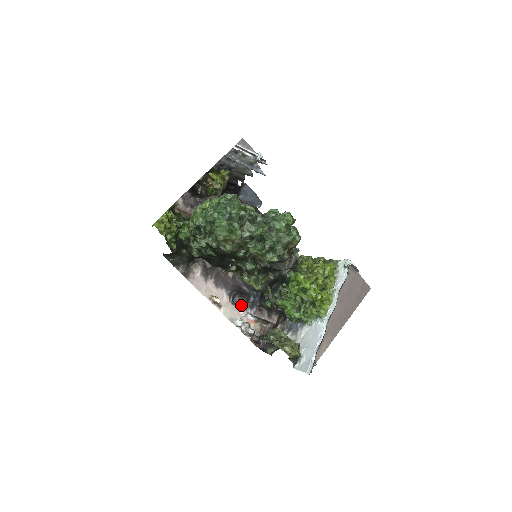
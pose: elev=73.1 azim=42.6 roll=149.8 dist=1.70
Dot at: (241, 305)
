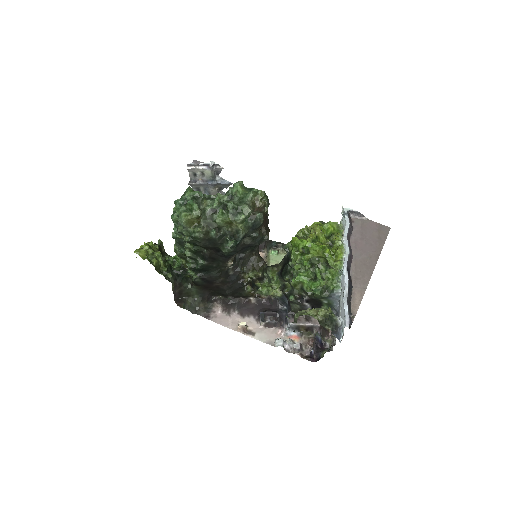
Dot at: (275, 324)
